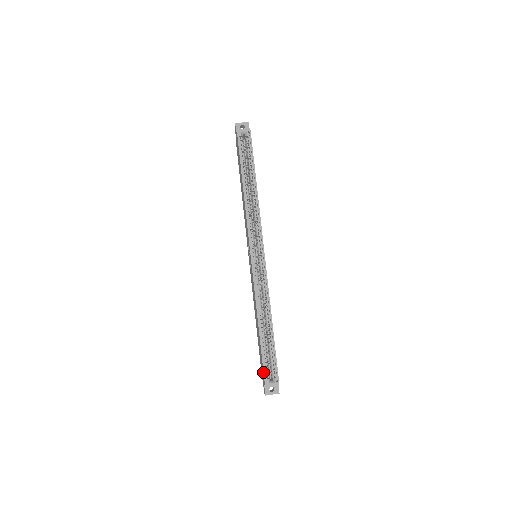
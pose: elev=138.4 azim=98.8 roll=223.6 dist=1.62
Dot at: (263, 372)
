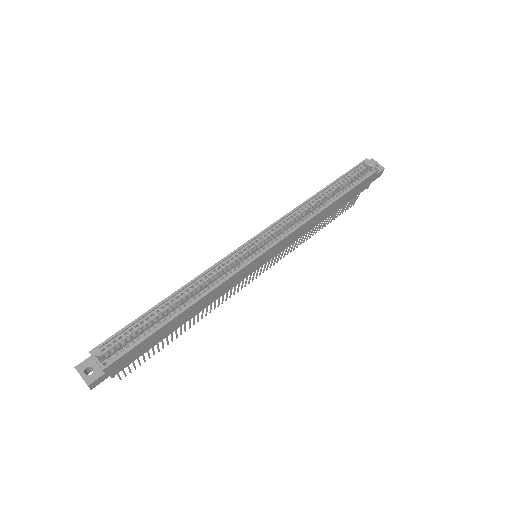
Dot at: (108, 338)
